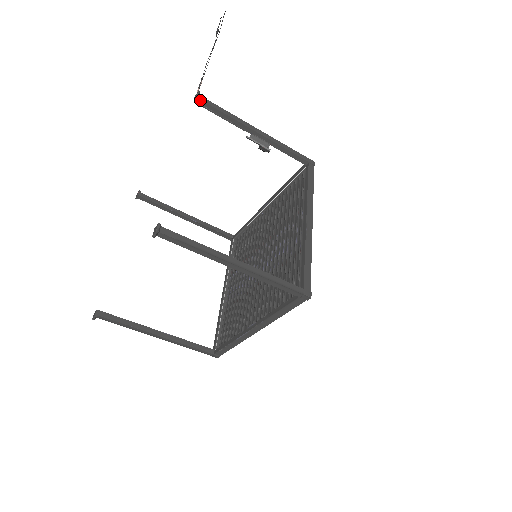
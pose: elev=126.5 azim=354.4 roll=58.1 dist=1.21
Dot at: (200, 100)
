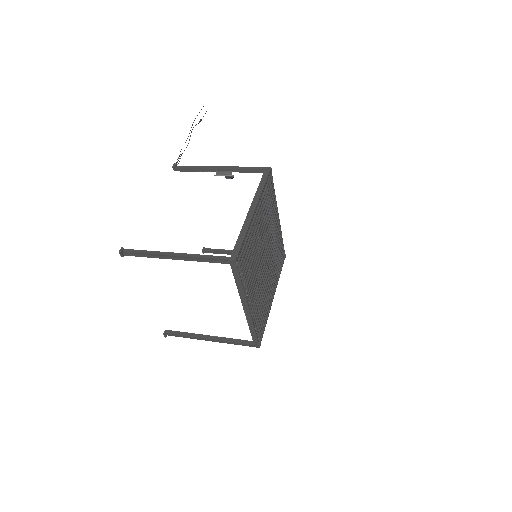
Dot at: (176, 168)
